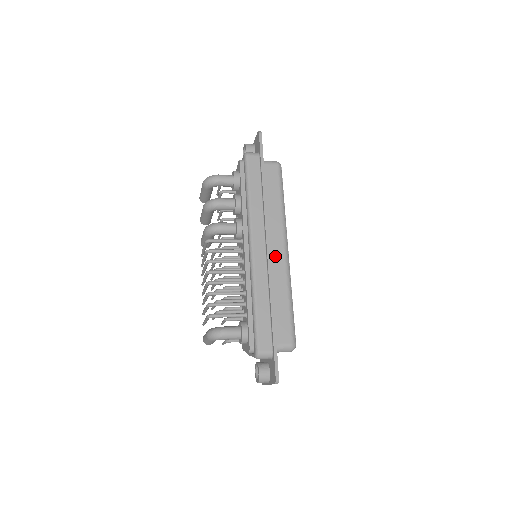
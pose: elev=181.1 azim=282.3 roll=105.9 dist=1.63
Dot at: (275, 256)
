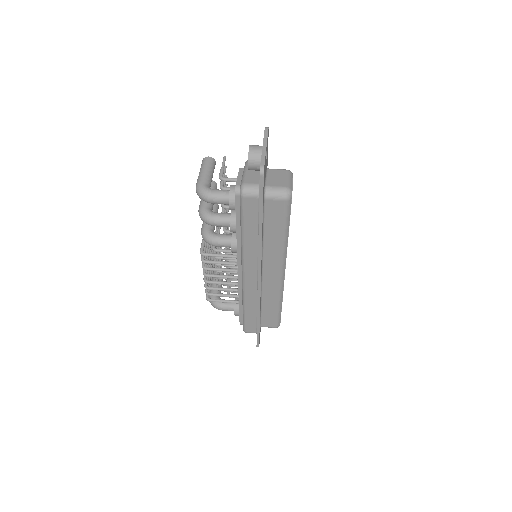
Dot at: (269, 279)
